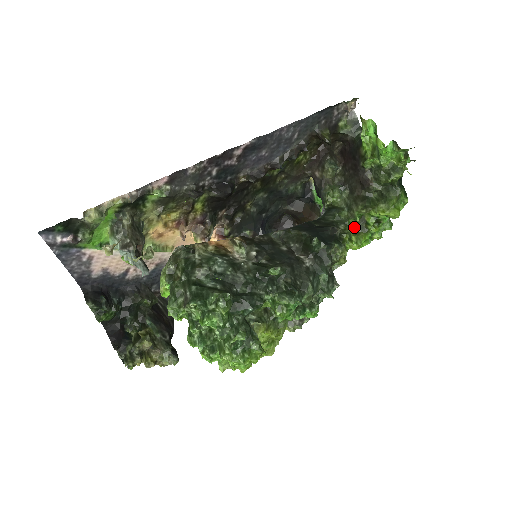
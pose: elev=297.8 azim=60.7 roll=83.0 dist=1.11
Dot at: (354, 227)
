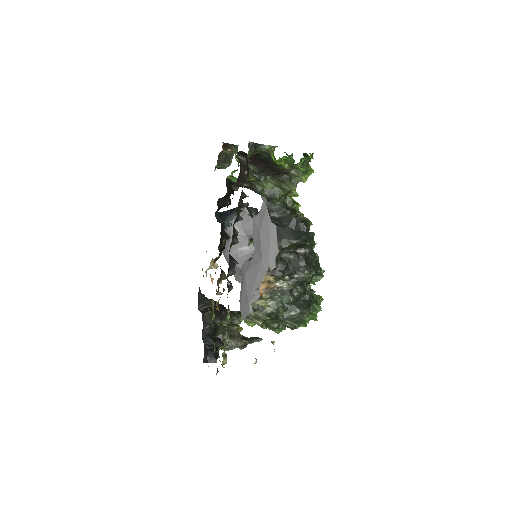
Dot at: occluded
